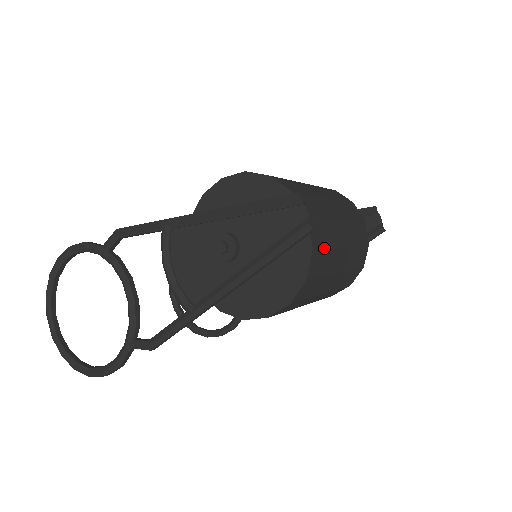
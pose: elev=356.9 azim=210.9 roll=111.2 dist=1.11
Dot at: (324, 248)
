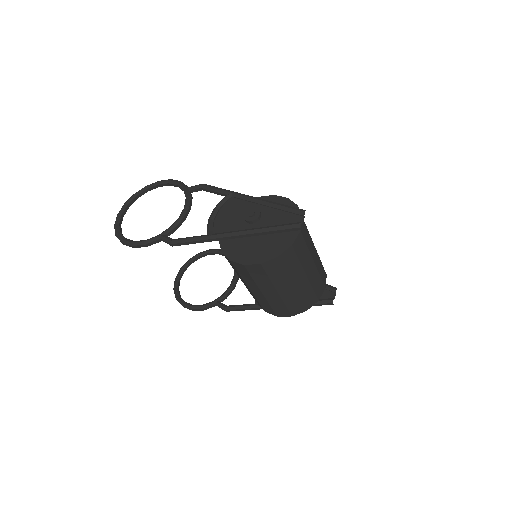
Dot at: (297, 255)
